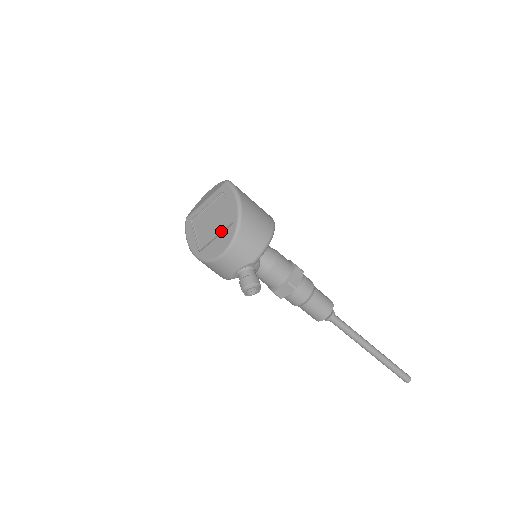
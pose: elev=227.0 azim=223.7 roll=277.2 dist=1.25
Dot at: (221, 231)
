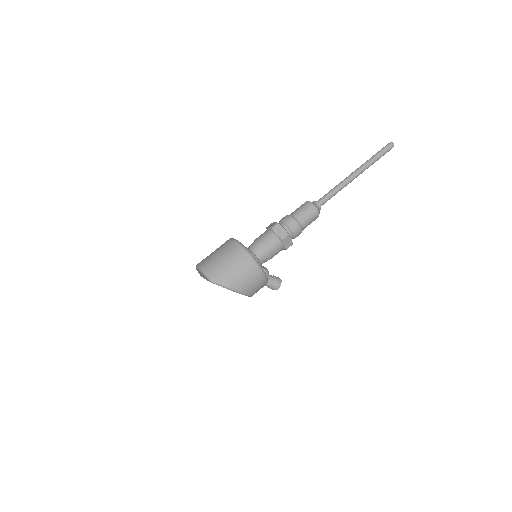
Dot at: occluded
